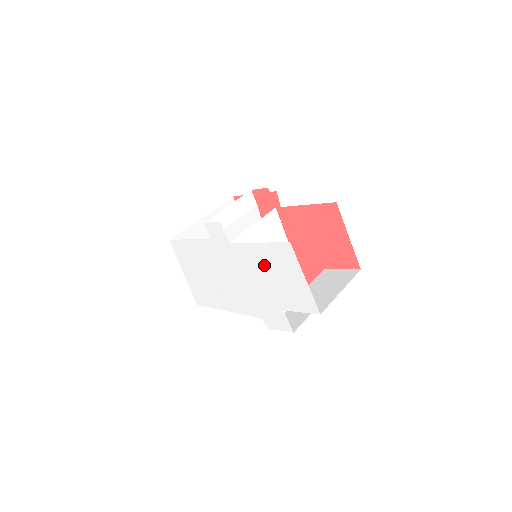
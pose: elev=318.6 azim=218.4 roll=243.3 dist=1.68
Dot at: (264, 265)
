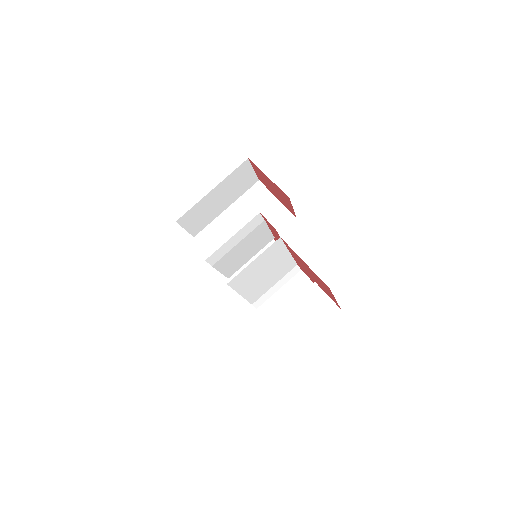
Dot at: occluded
